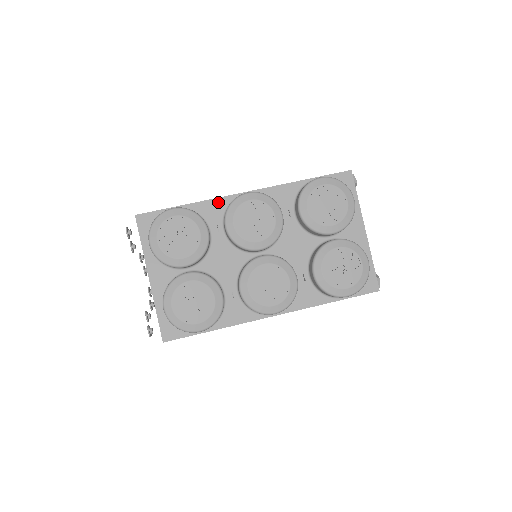
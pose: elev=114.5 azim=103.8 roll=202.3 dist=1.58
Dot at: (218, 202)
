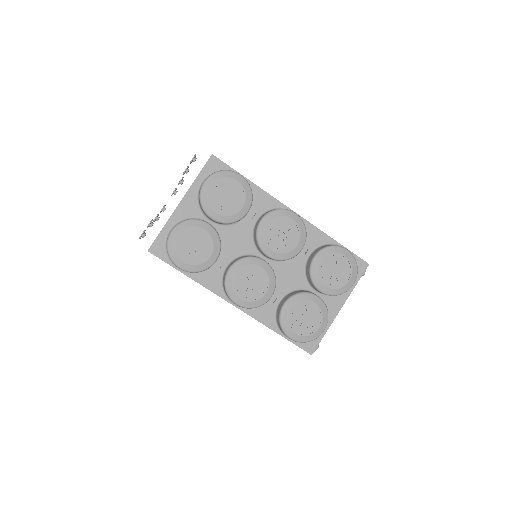
Dot at: (271, 200)
